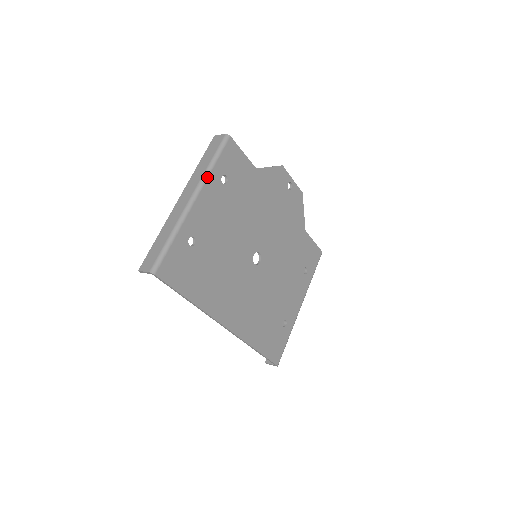
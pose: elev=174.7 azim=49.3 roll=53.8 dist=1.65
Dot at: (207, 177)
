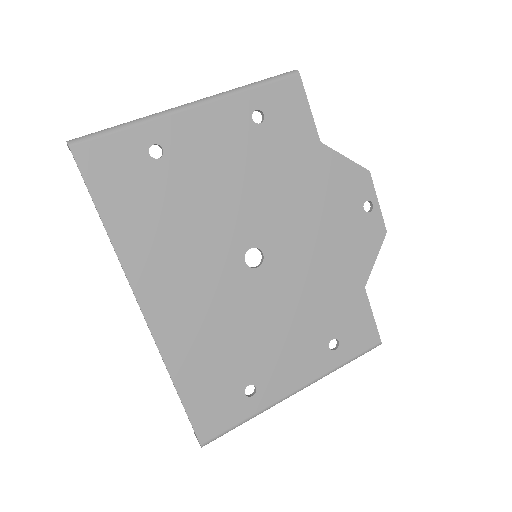
Dot at: (231, 94)
